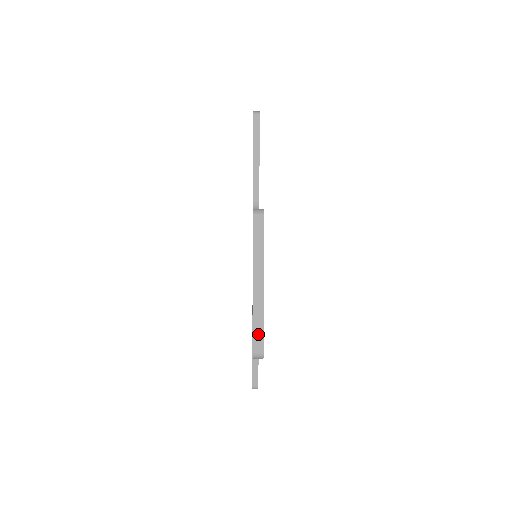
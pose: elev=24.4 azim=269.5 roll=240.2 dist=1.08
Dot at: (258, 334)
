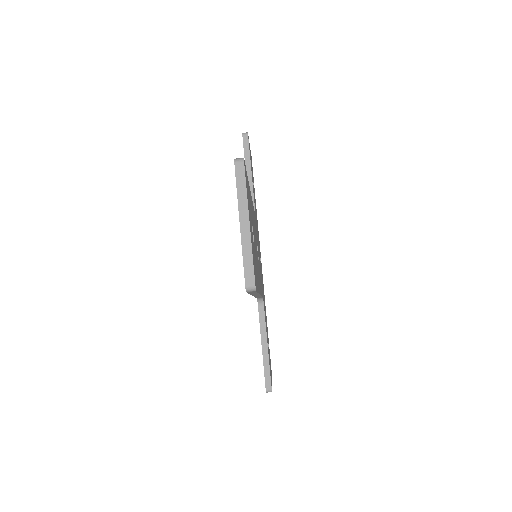
Dot at: (248, 266)
